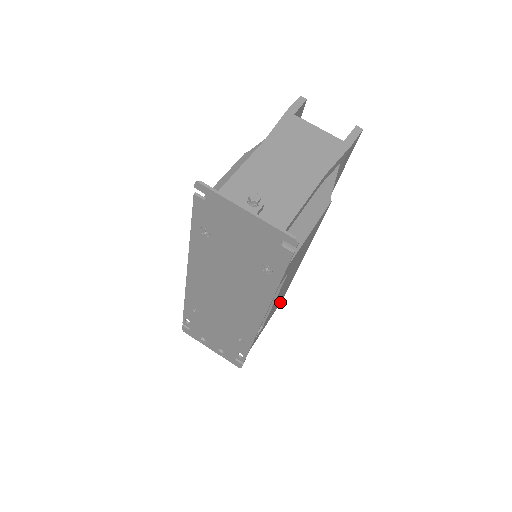
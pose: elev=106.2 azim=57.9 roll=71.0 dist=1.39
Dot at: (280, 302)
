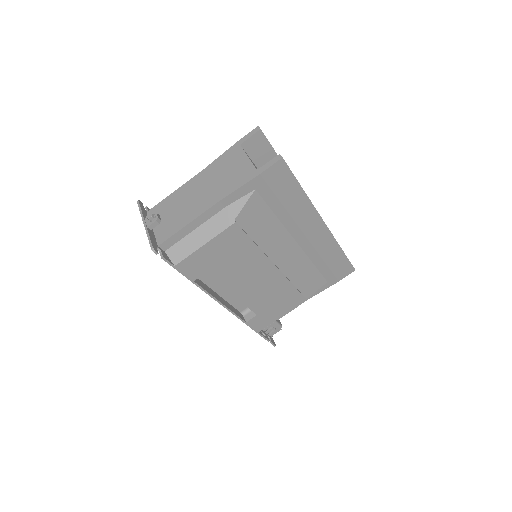
Dot at: (301, 301)
